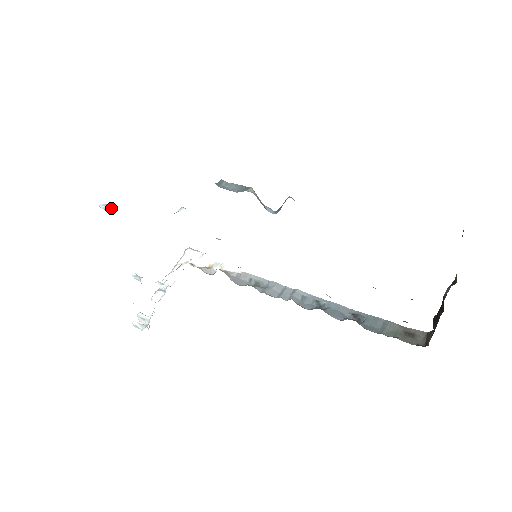
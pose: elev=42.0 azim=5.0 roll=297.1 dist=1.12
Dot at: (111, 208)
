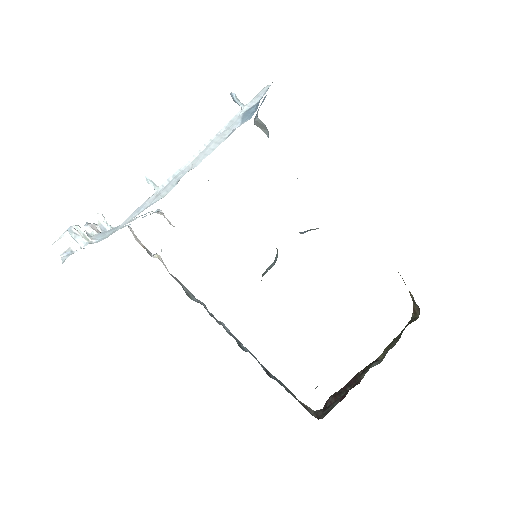
Dot at: occluded
